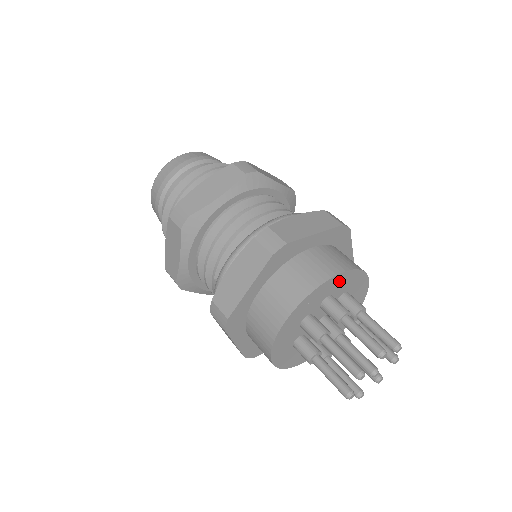
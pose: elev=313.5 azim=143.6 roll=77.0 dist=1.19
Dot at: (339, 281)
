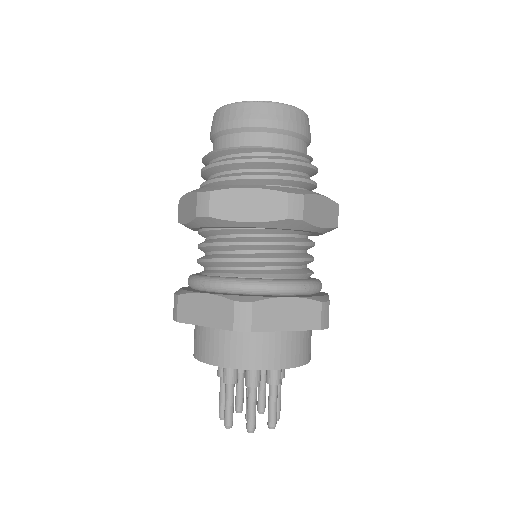
Dot at: occluded
